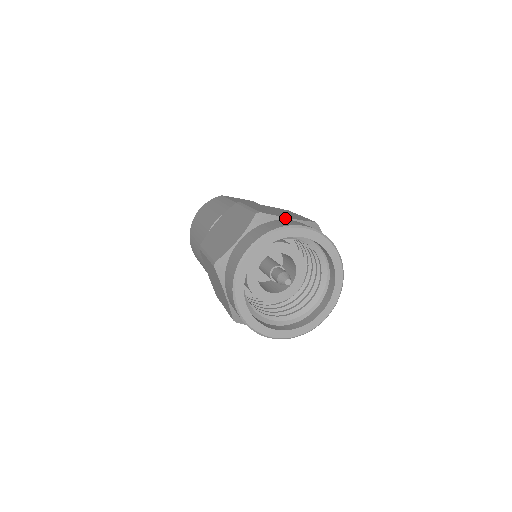
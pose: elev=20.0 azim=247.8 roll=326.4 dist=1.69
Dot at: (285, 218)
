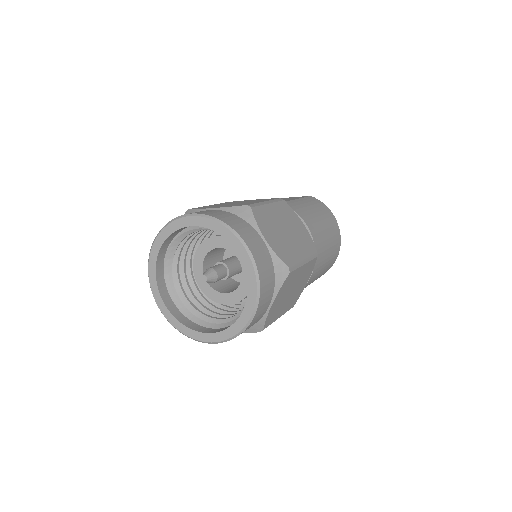
Dot at: (204, 209)
